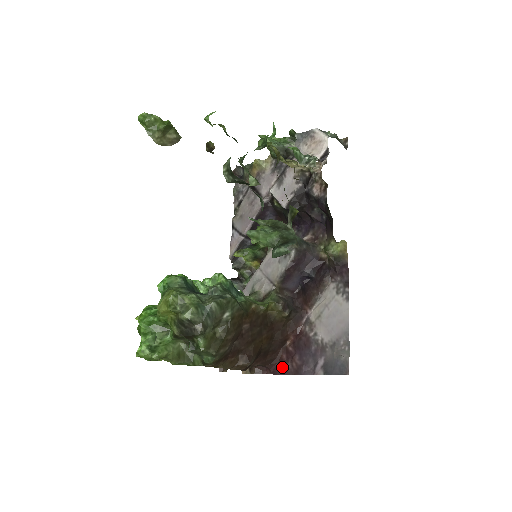
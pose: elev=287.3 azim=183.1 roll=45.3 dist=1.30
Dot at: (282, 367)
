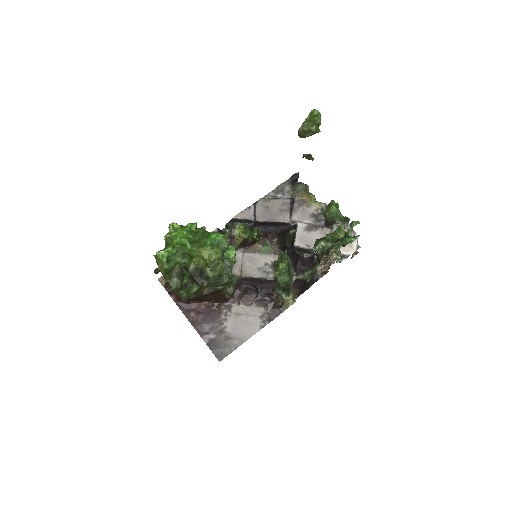
Dot at: (187, 309)
